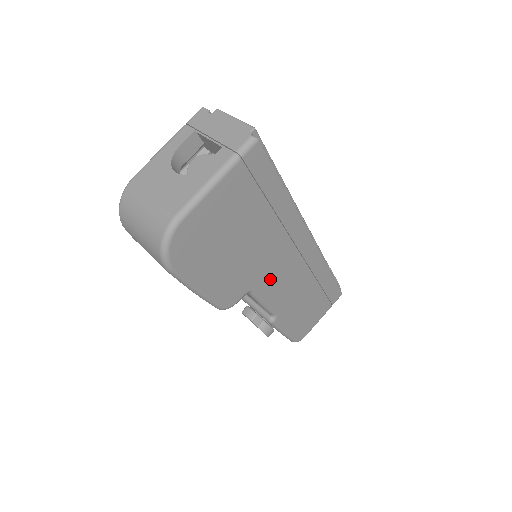
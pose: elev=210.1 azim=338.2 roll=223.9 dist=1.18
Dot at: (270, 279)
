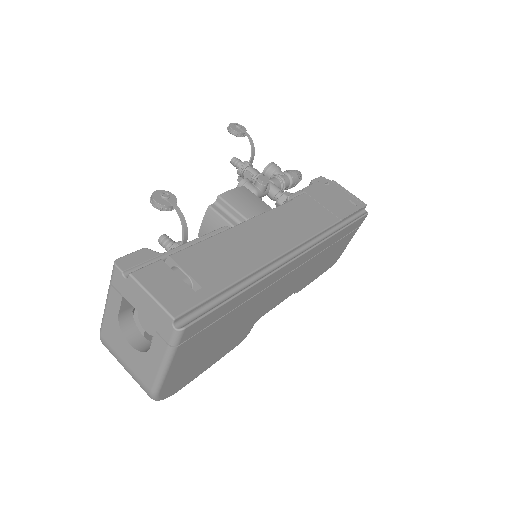
Dot at: (273, 301)
